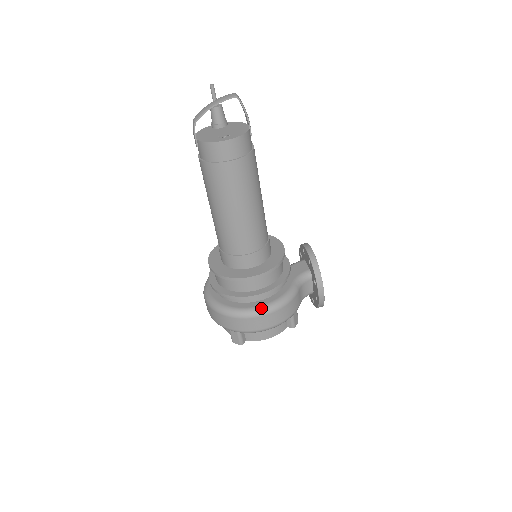
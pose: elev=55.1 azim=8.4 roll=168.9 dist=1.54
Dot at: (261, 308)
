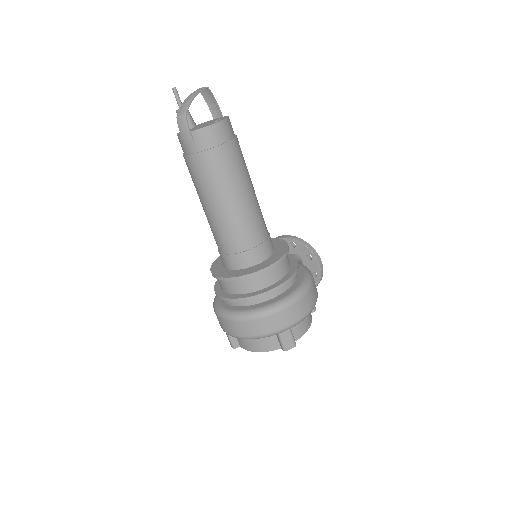
Dot at: (303, 285)
